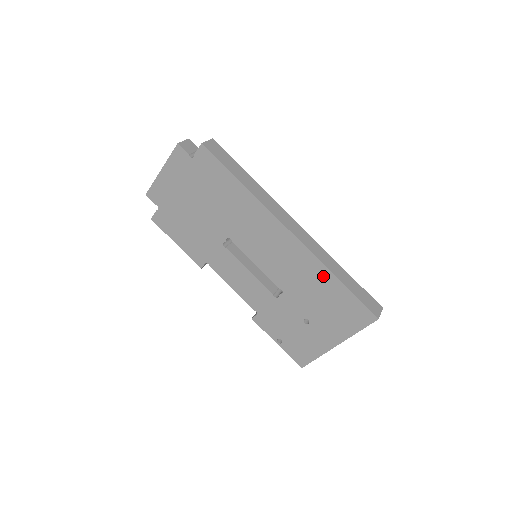
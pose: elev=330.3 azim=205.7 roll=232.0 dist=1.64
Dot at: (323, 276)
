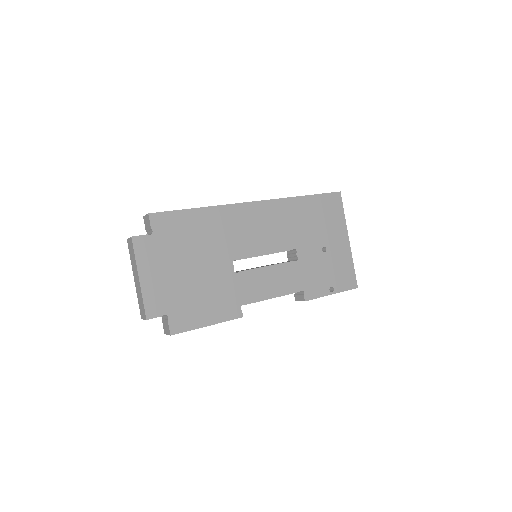
Dot at: (297, 205)
